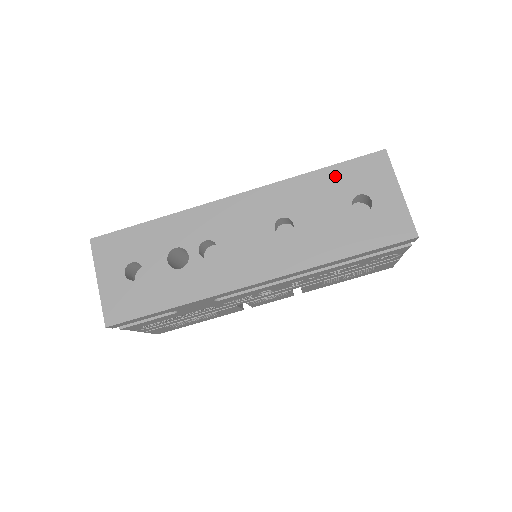
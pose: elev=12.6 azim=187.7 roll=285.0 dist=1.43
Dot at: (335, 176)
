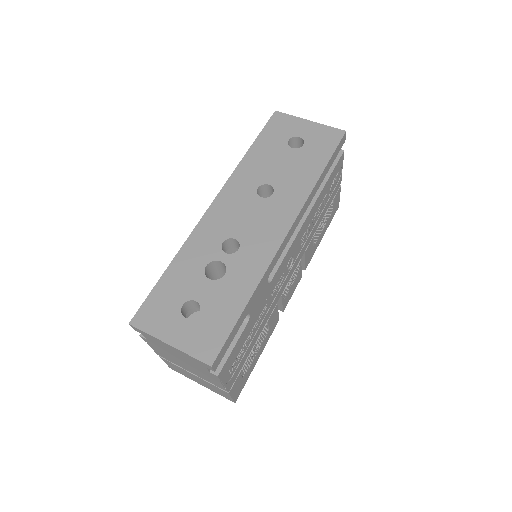
Dot at: (263, 143)
